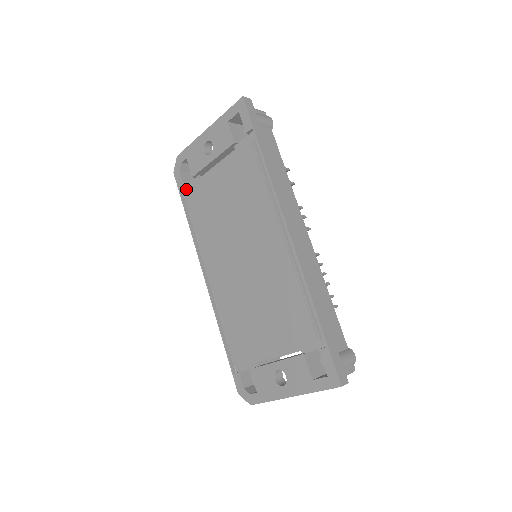
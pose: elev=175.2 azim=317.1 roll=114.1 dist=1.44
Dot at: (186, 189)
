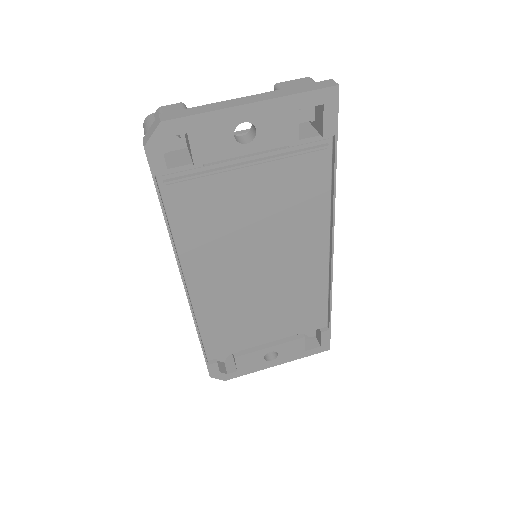
Dot at: (173, 180)
